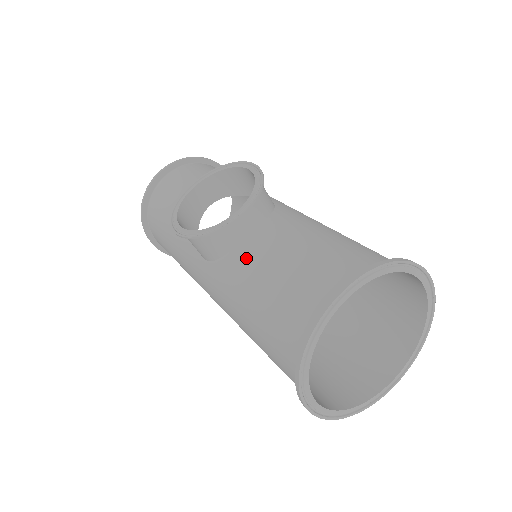
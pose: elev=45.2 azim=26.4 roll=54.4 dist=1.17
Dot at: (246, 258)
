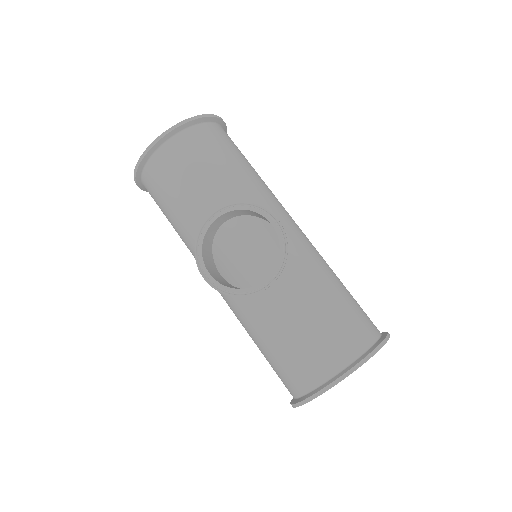
Dot at: (264, 308)
